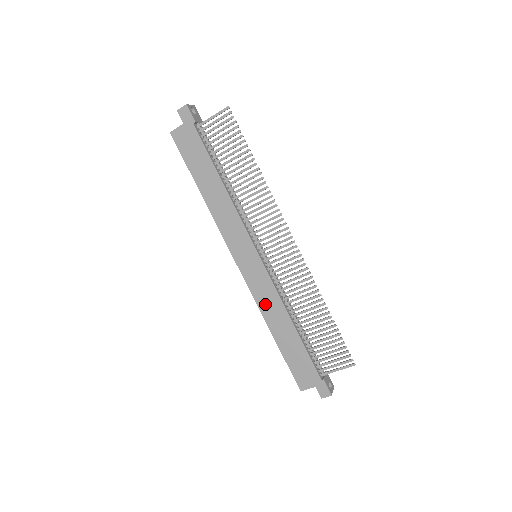
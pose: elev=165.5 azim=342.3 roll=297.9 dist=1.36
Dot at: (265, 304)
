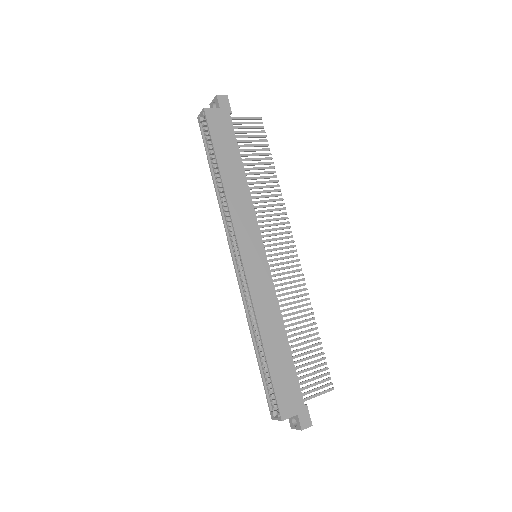
Dot at: (262, 307)
